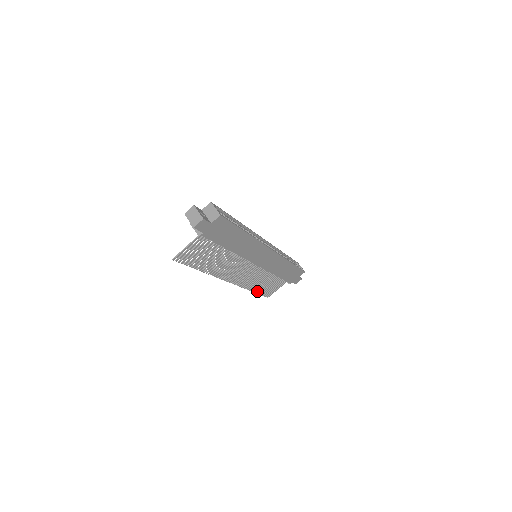
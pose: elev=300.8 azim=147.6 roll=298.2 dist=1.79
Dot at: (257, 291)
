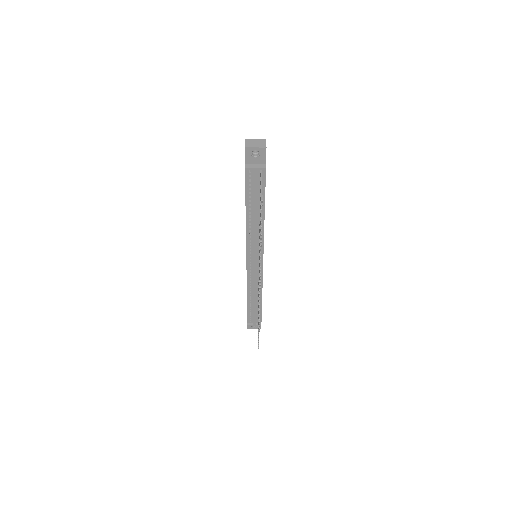
Dot at: (259, 327)
